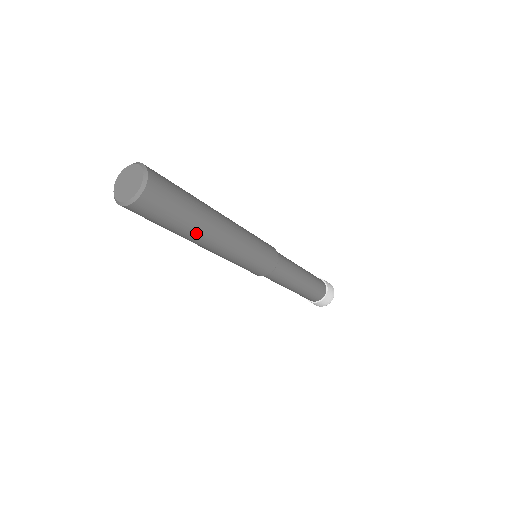
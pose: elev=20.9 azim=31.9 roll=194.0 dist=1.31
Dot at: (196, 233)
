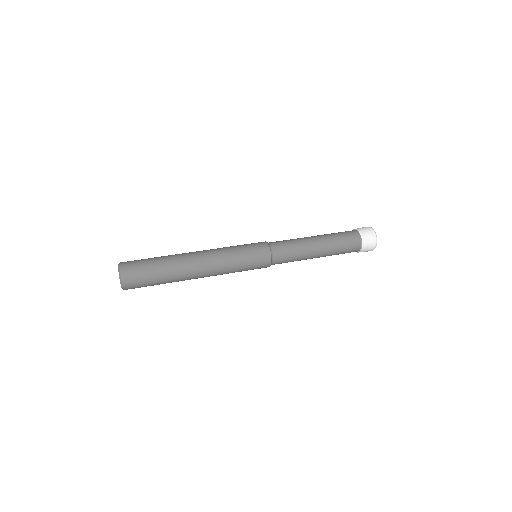
Dot at: occluded
